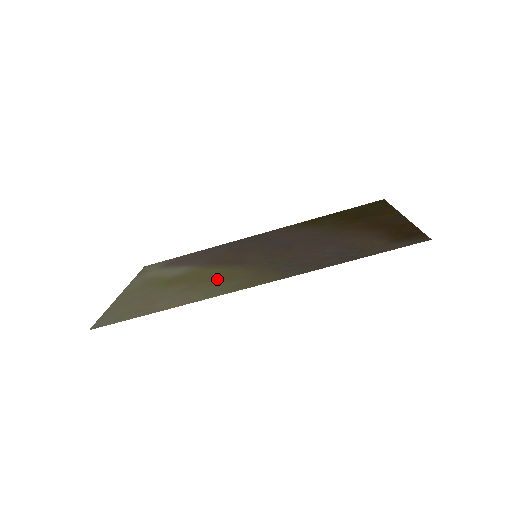
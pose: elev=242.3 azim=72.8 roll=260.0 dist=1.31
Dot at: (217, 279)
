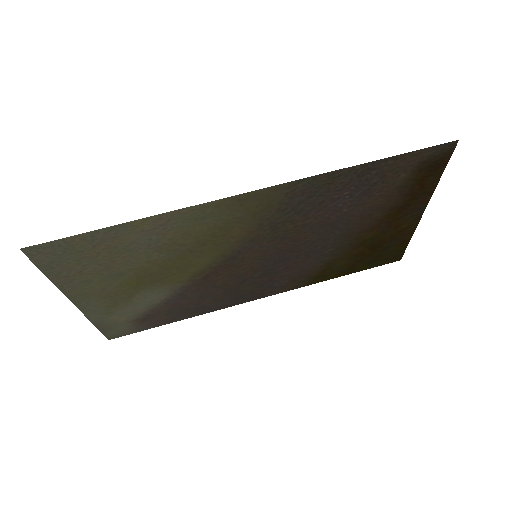
Dot at: (206, 240)
